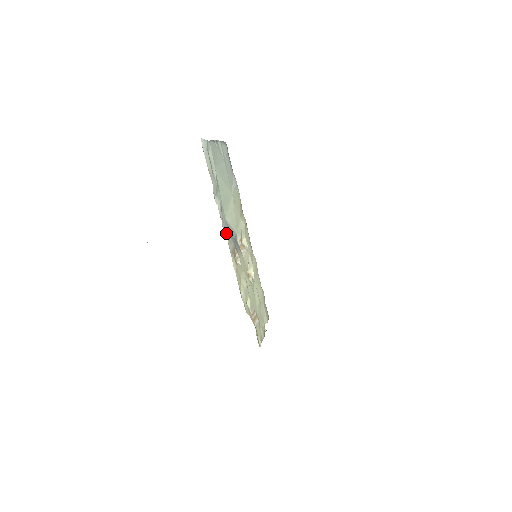
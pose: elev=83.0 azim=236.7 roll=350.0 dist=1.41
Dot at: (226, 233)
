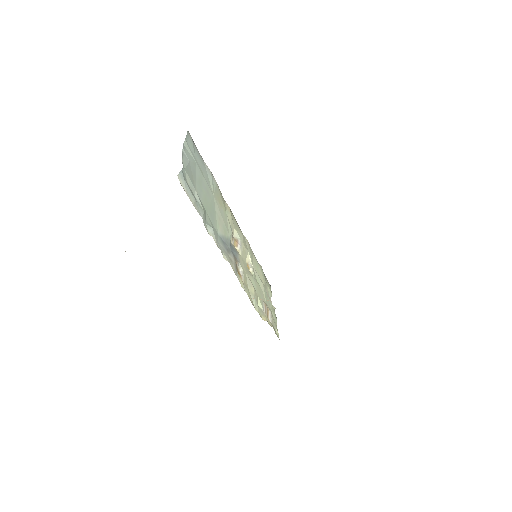
Dot at: (226, 257)
